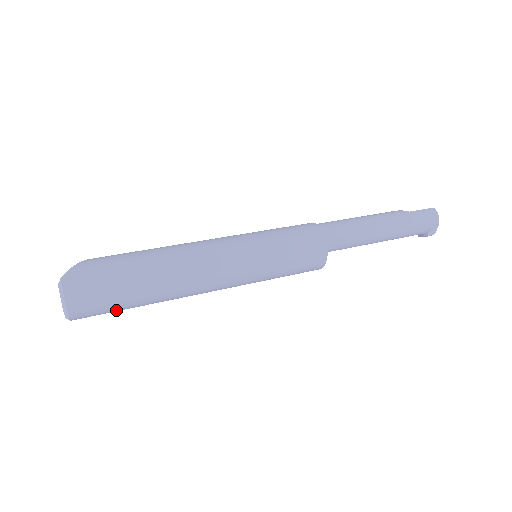
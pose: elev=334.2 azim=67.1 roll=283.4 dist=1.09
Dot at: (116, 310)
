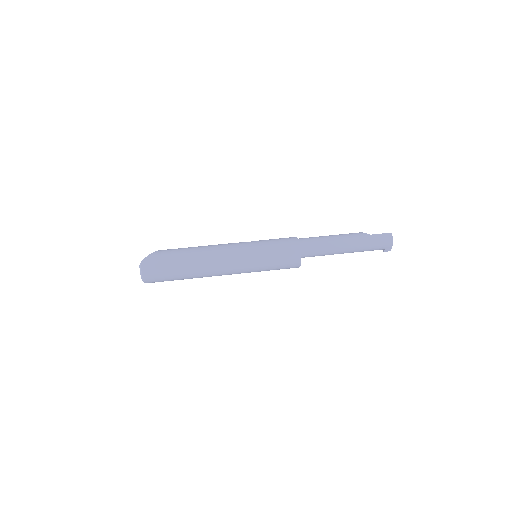
Dot at: occluded
